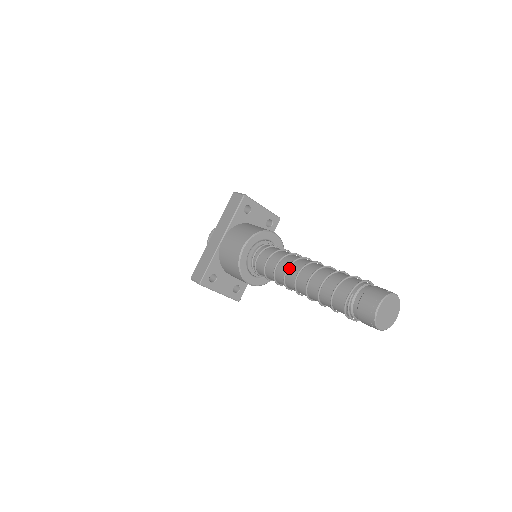
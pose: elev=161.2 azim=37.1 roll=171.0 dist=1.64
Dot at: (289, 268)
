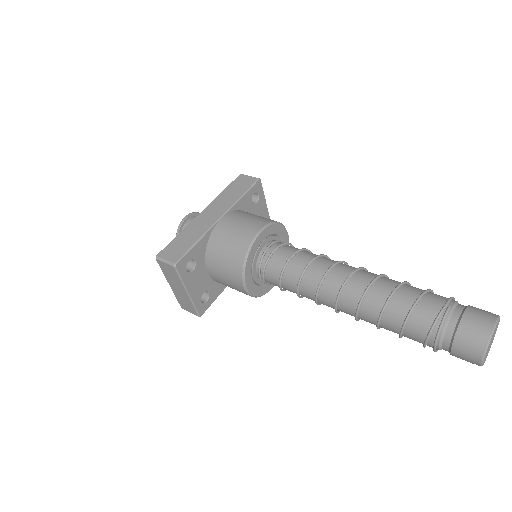
Dot at: (332, 268)
